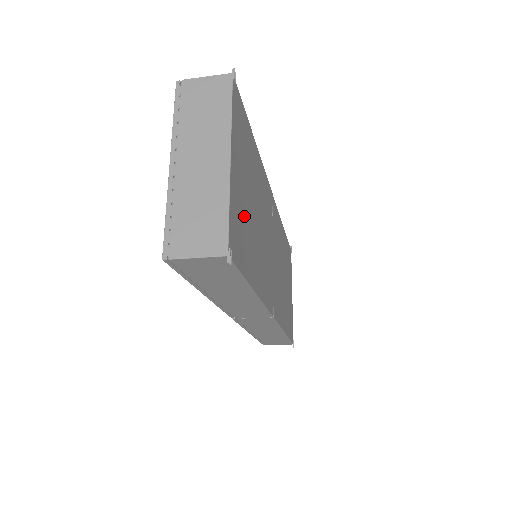
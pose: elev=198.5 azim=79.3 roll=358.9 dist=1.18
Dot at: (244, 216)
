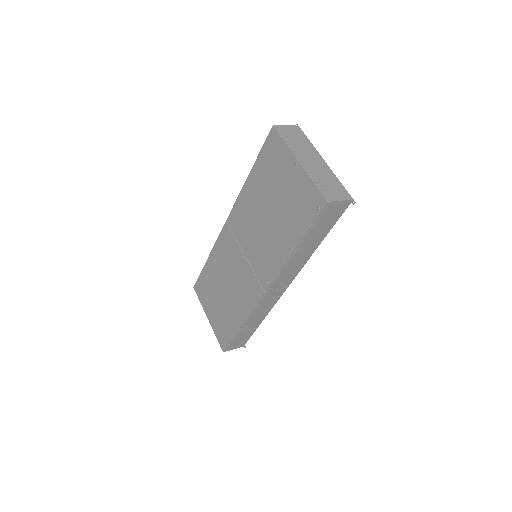
Dot at: occluded
